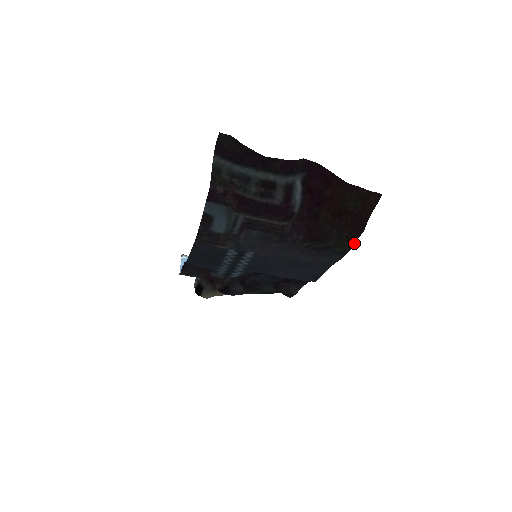
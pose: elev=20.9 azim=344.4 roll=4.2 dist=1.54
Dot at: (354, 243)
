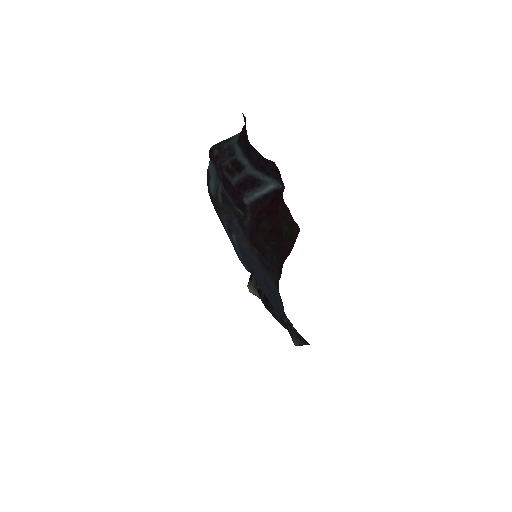
Dot at: occluded
